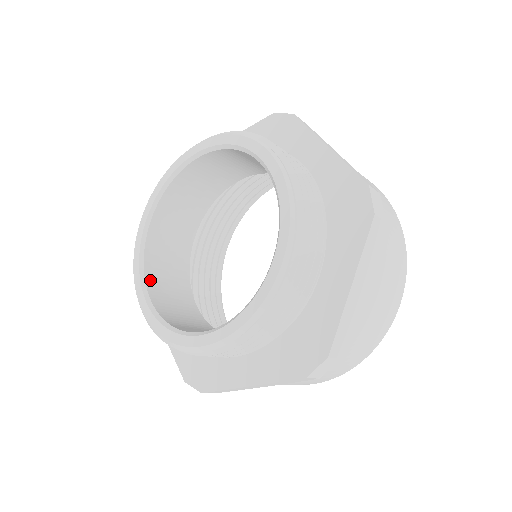
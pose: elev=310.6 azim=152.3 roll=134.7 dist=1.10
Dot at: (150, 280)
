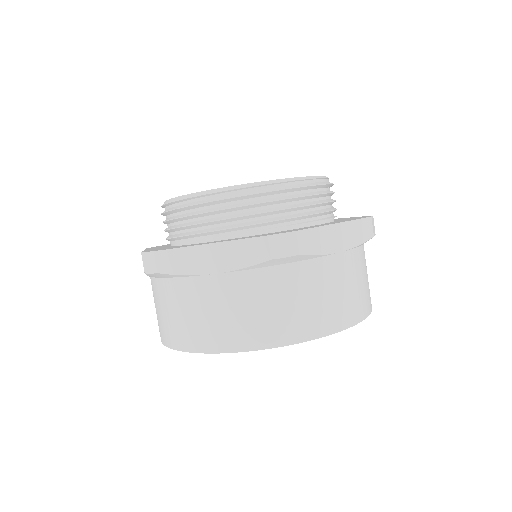
Dot at: occluded
